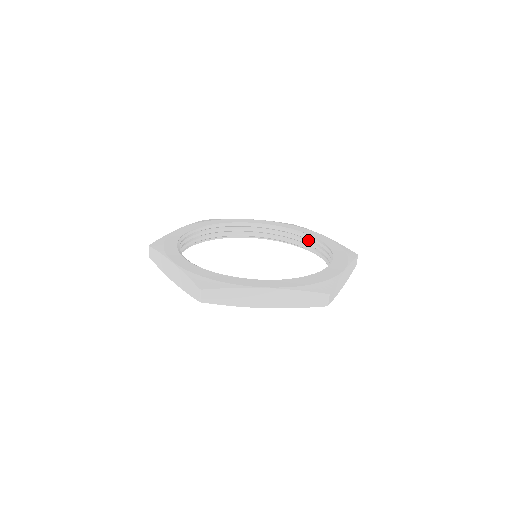
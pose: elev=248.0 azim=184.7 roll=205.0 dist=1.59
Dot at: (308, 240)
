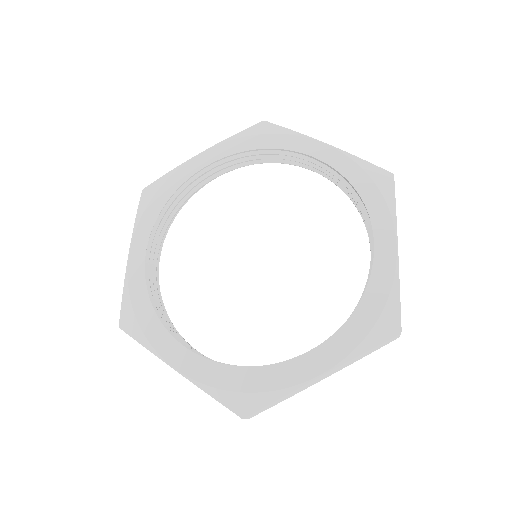
Dot at: (373, 238)
